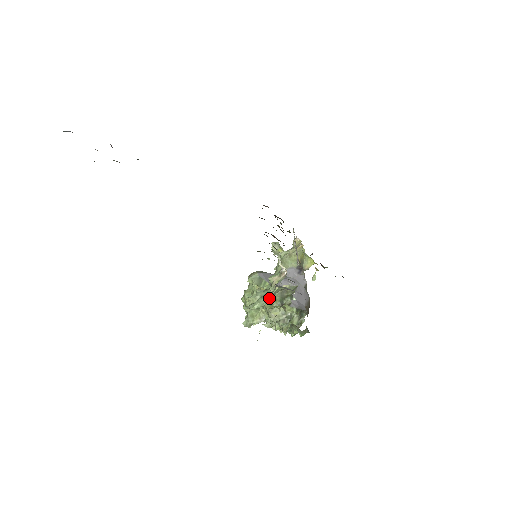
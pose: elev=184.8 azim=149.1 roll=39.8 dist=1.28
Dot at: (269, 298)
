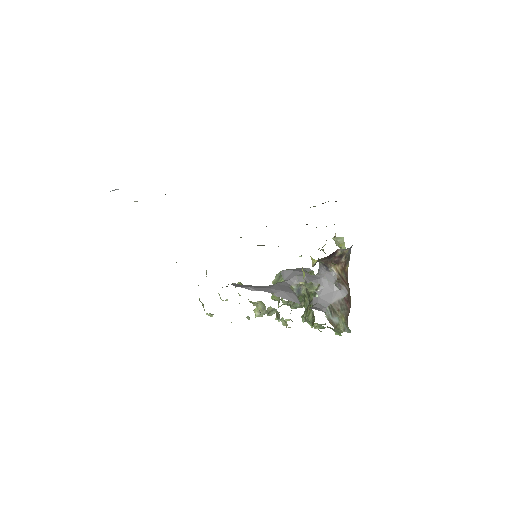
Dot at: occluded
